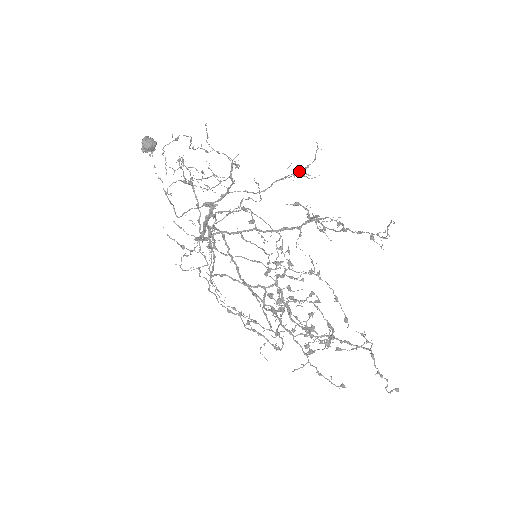
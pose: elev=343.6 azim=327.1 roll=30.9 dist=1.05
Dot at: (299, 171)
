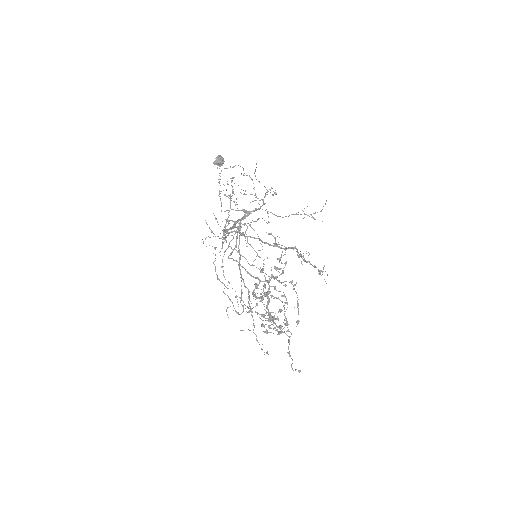
Dot at: occluded
